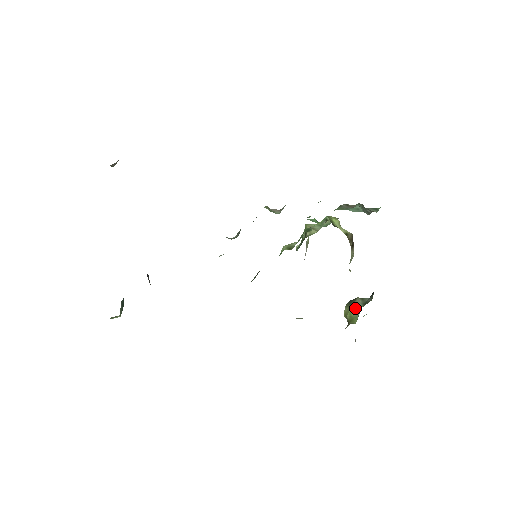
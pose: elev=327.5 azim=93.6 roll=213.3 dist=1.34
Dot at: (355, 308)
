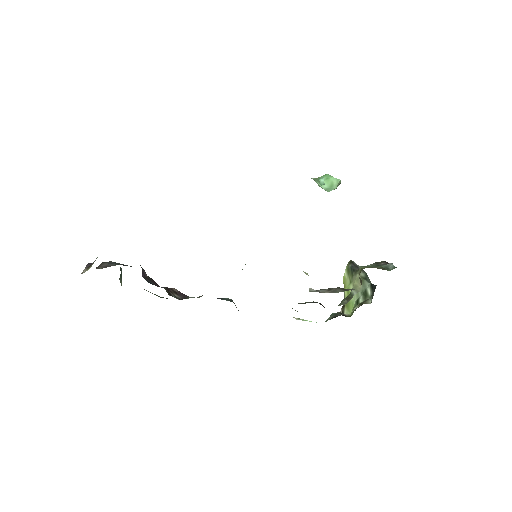
Dot at: occluded
